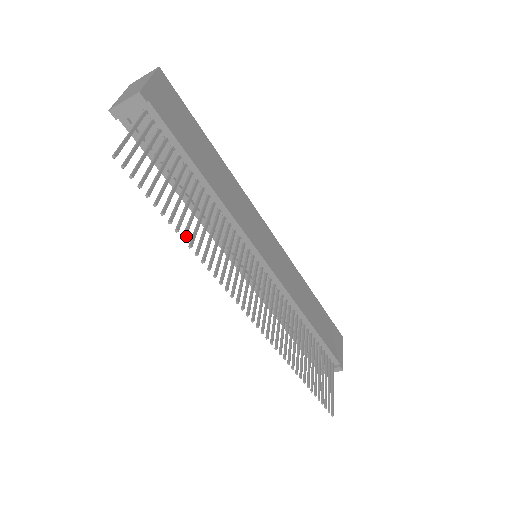
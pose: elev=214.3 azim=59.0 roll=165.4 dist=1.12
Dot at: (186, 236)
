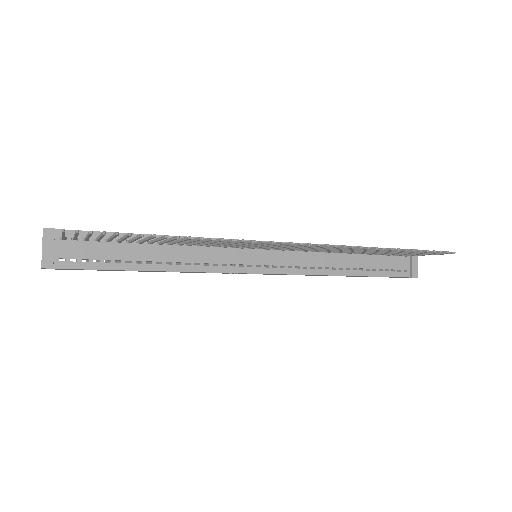
Dot at: (178, 236)
